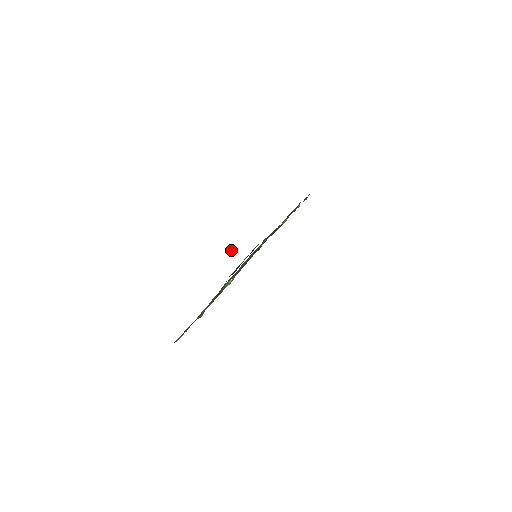
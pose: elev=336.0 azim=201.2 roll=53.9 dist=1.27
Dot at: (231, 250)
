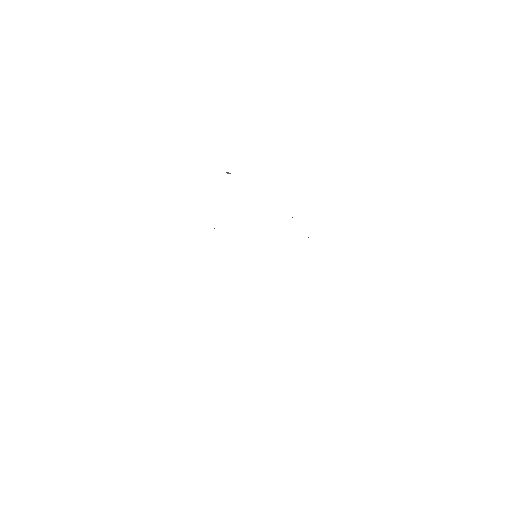
Dot at: (228, 173)
